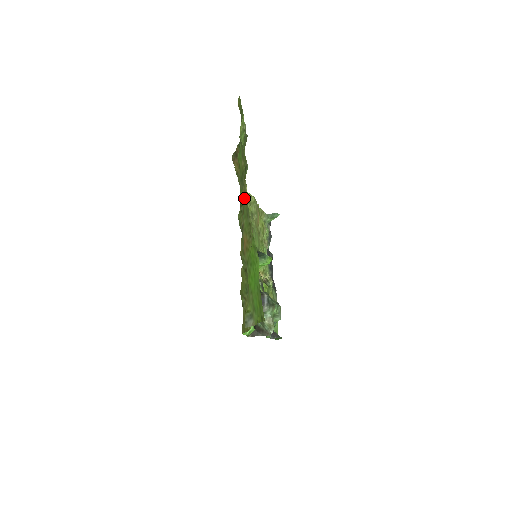
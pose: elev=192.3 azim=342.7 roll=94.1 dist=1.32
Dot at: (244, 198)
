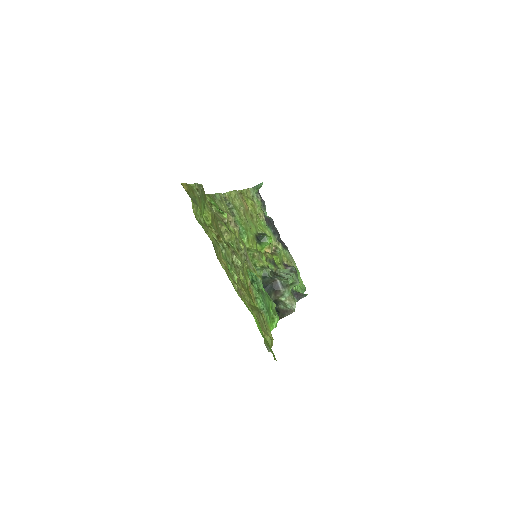
Dot at: occluded
